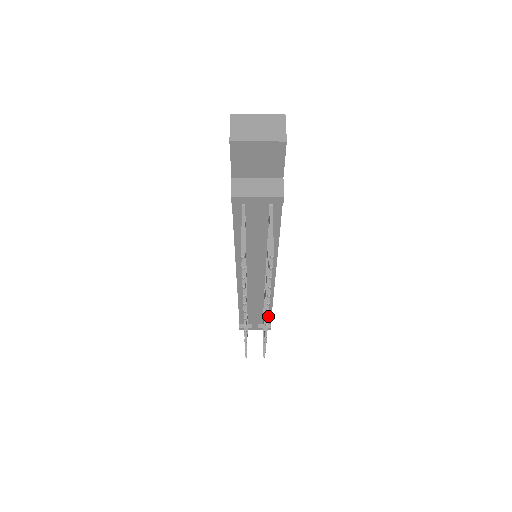
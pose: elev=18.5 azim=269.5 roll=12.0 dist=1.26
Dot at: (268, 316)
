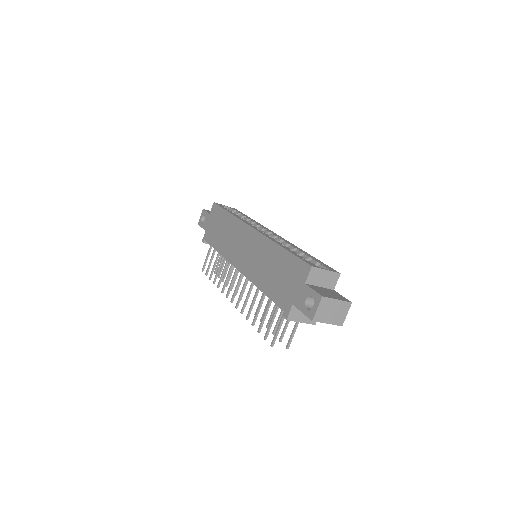
Dot at: (246, 304)
